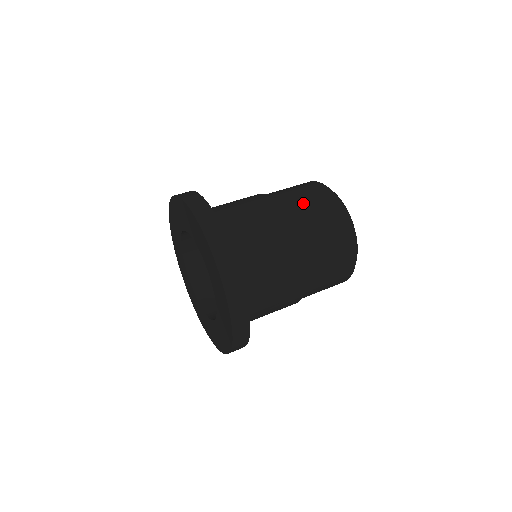
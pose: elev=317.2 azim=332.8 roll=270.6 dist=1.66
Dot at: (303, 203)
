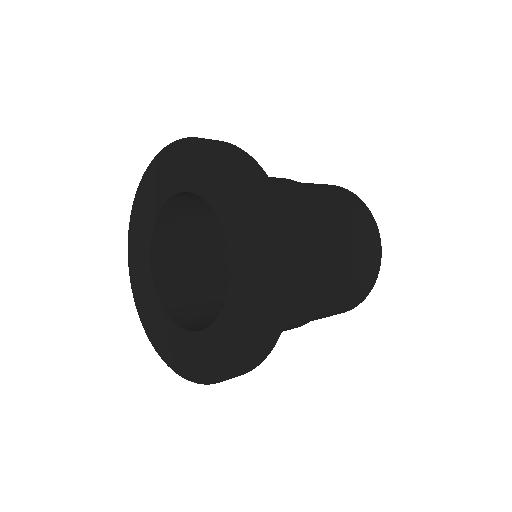
Dot at: (329, 193)
